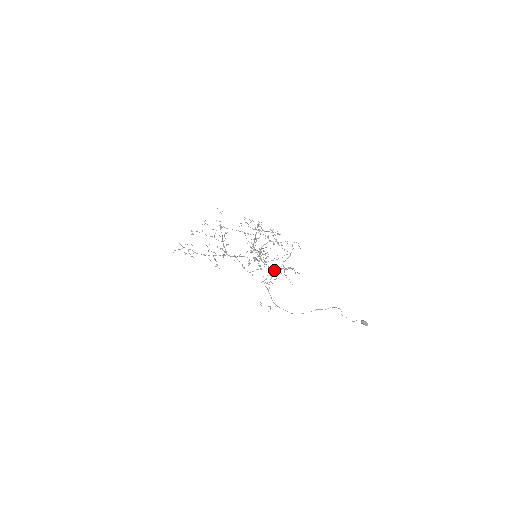
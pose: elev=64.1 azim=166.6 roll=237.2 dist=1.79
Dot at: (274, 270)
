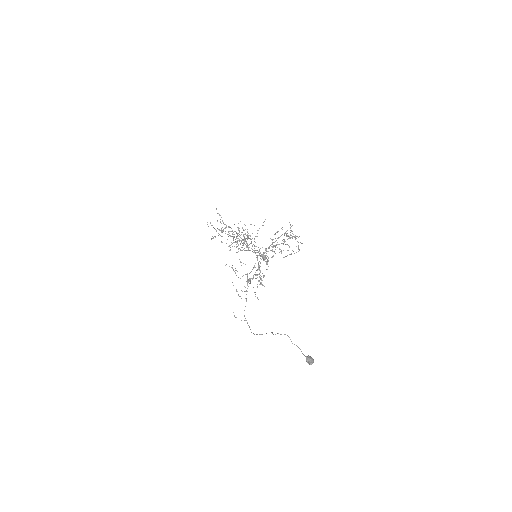
Dot at: occluded
